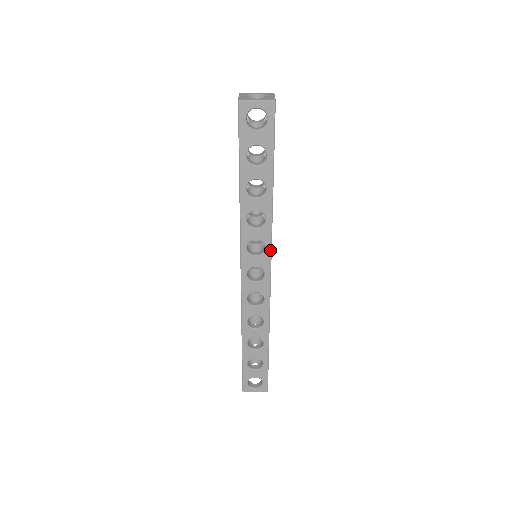
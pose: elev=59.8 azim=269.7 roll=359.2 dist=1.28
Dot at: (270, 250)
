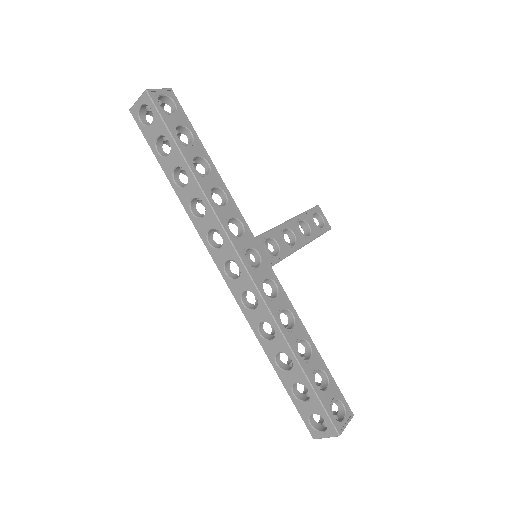
Dot at: (226, 235)
